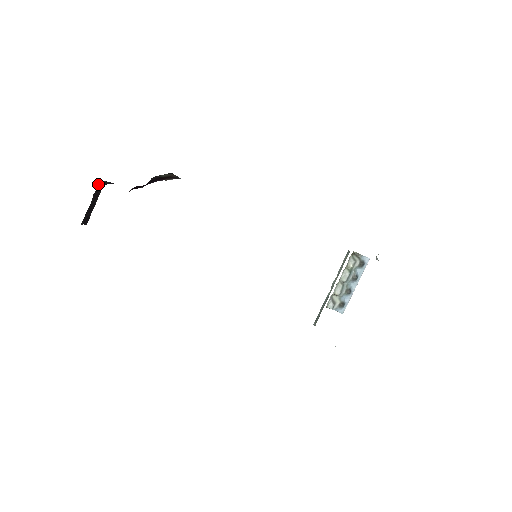
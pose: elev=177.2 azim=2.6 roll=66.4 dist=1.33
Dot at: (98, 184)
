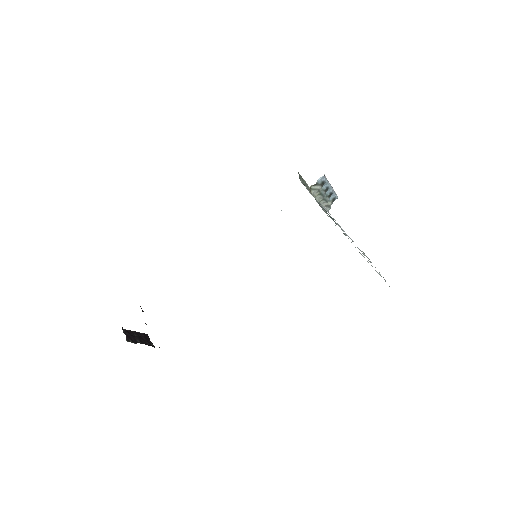
Dot at: (128, 341)
